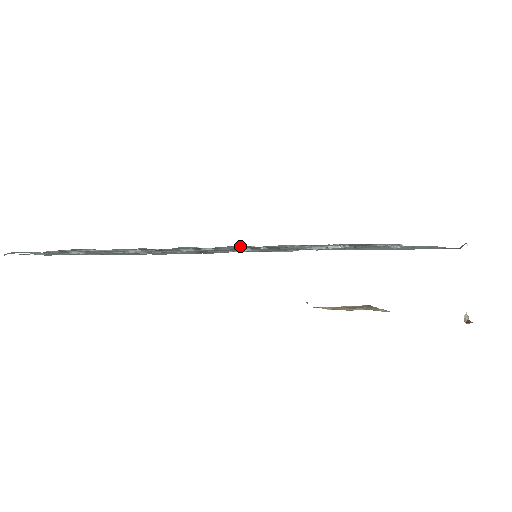
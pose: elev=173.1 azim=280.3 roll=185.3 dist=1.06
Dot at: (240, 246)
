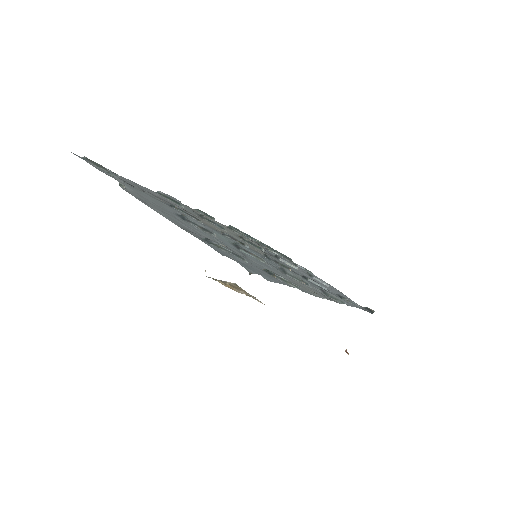
Dot at: occluded
